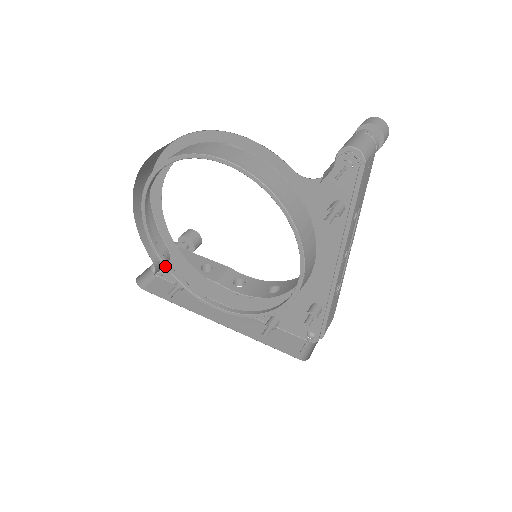
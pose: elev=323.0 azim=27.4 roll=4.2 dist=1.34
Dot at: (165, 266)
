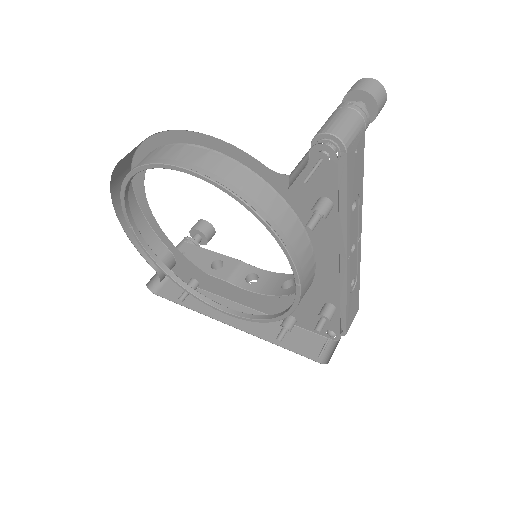
Dot at: (166, 274)
